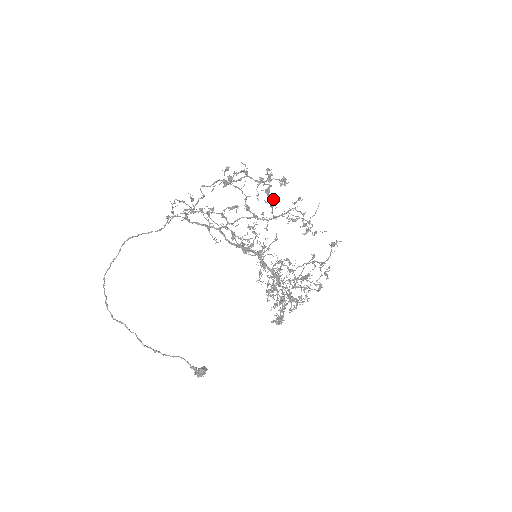
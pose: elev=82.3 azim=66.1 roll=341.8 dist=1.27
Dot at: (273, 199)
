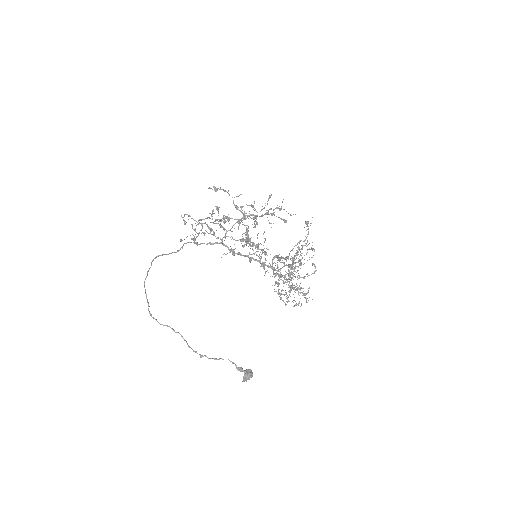
Dot at: (253, 242)
